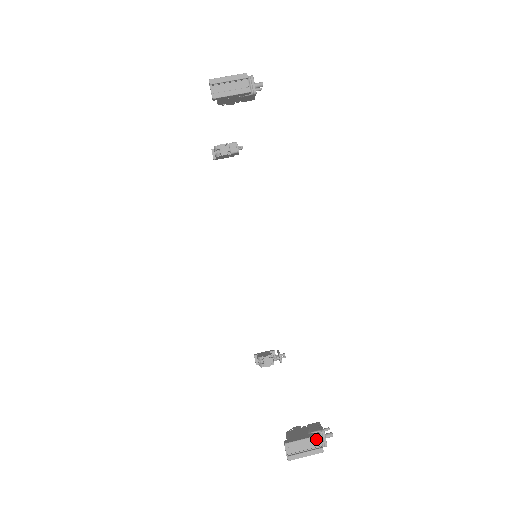
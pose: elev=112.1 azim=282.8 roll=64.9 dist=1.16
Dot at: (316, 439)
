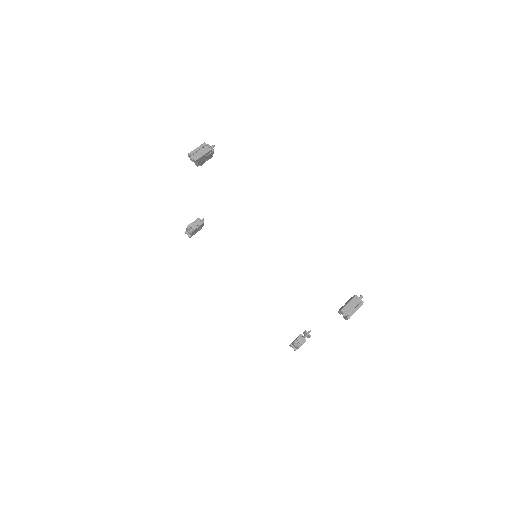
Dot at: (355, 299)
